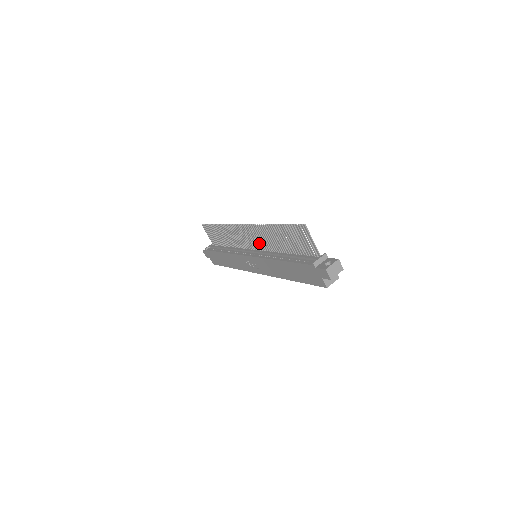
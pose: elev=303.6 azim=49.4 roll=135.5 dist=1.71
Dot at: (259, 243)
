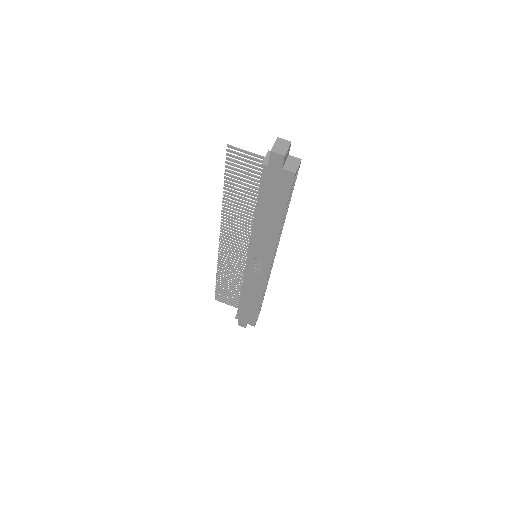
Dot at: (243, 237)
